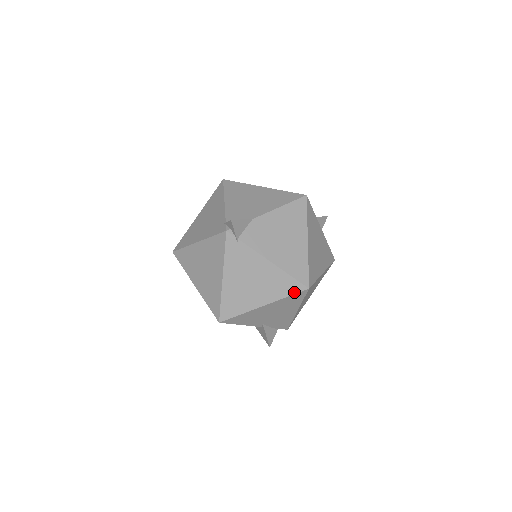
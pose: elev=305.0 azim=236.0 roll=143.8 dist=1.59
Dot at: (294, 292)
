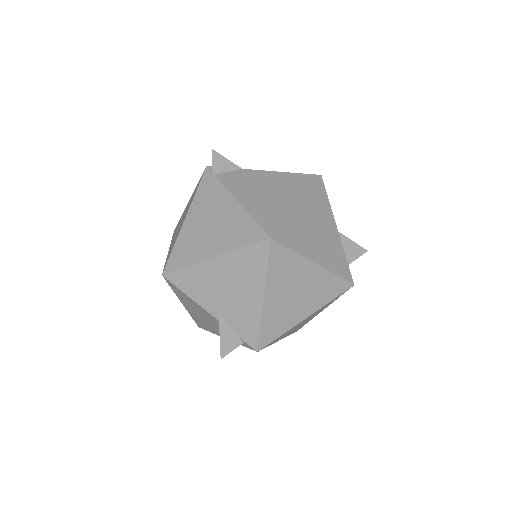
Dot at: (252, 242)
